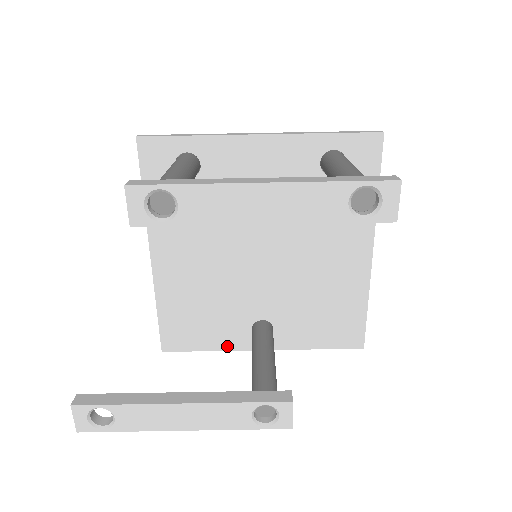
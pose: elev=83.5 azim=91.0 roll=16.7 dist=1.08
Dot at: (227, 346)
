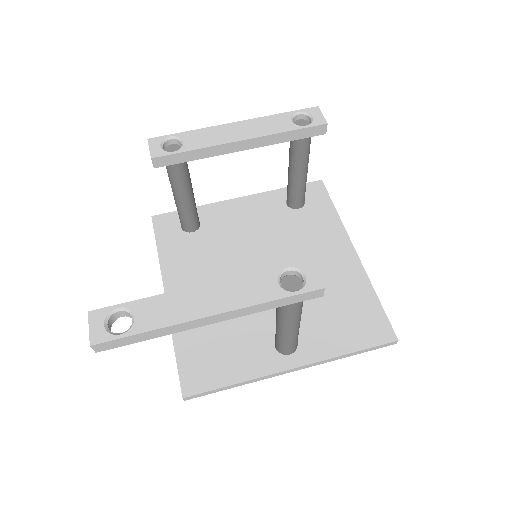
Dot at: (254, 373)
